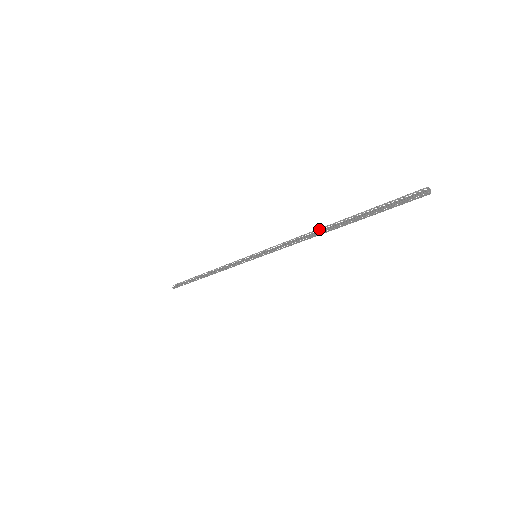
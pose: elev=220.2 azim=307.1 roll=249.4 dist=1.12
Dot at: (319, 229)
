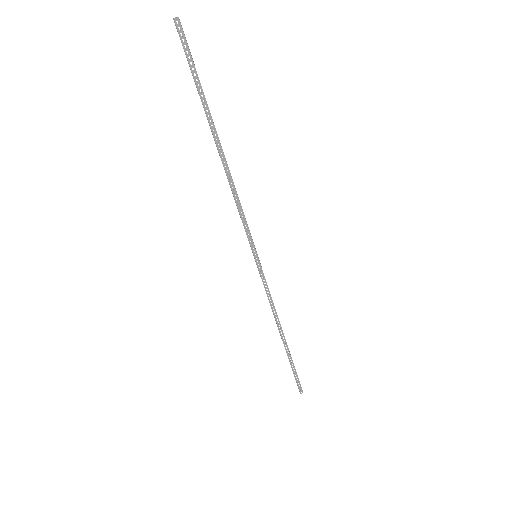
Dot at: occluded
